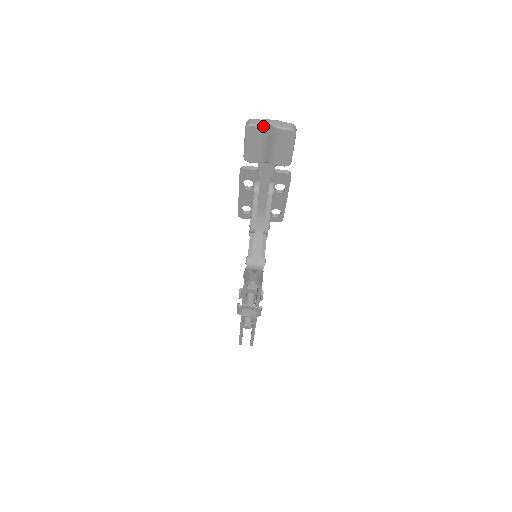
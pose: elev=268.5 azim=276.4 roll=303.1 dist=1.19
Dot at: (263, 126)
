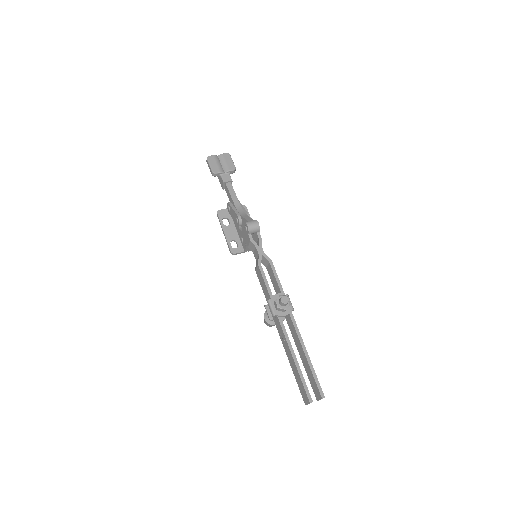
Dot at: (214, 155)
